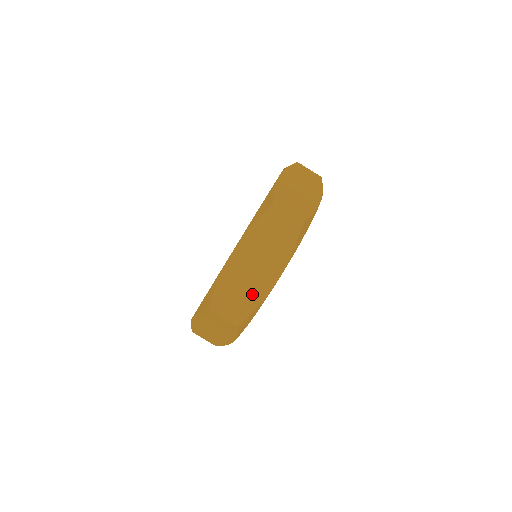
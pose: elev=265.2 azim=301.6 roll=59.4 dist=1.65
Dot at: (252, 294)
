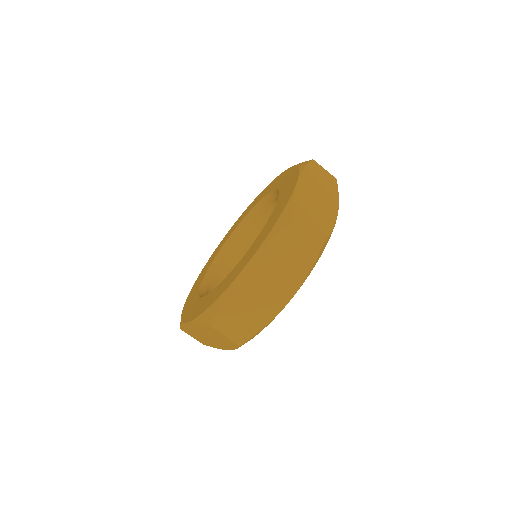
Dot at: (259, 314)
